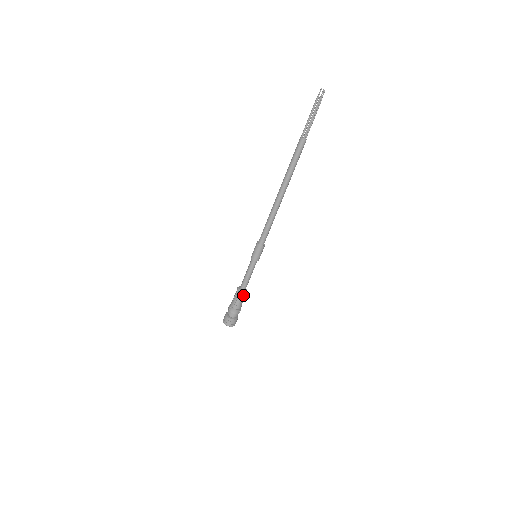
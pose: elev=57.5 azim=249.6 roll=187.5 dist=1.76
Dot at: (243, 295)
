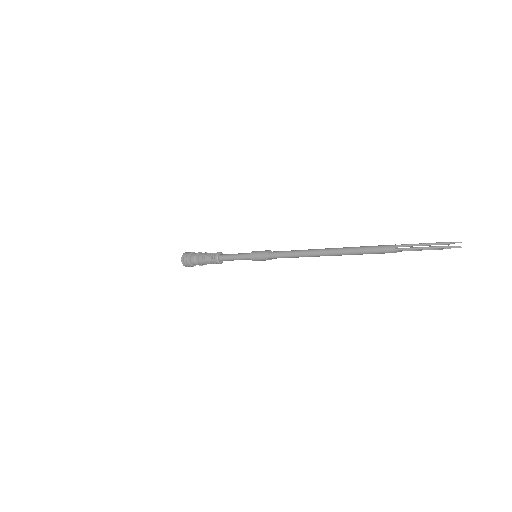
Dot at: (215, 261)
